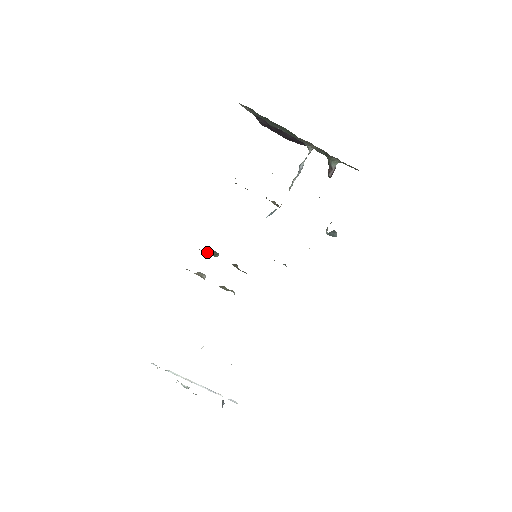
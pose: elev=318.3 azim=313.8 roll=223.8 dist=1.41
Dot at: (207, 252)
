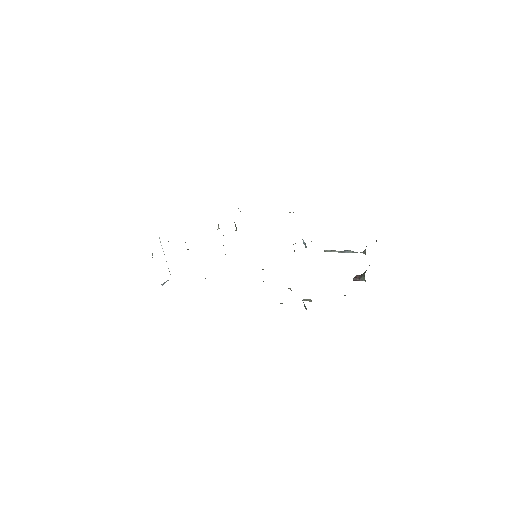
Dot at: occluded
